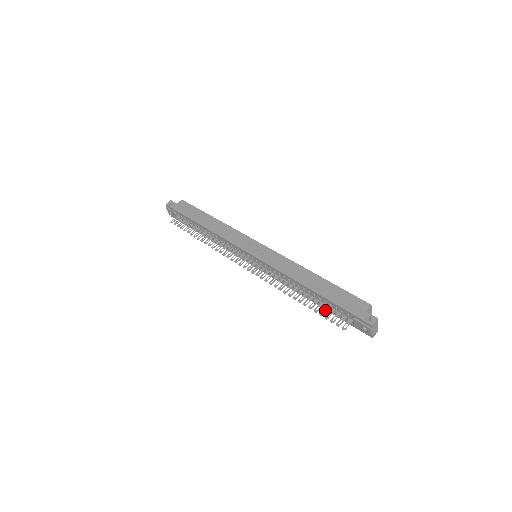
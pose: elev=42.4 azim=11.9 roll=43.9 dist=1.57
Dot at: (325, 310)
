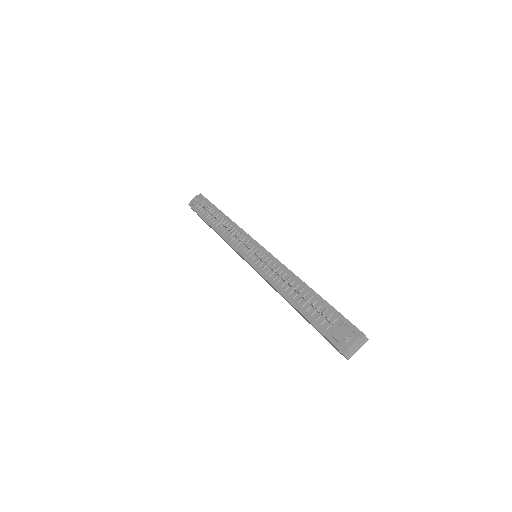
Dot at: occluded
